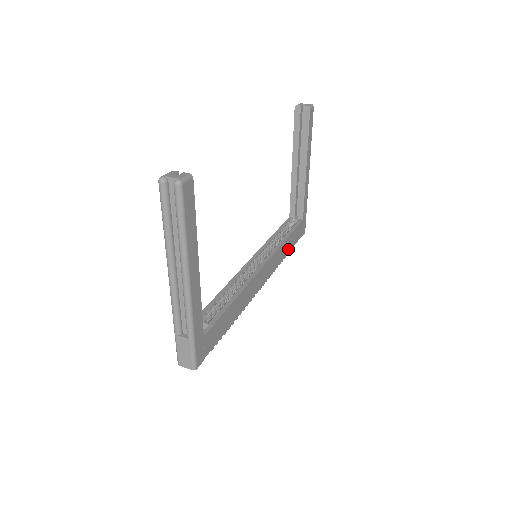
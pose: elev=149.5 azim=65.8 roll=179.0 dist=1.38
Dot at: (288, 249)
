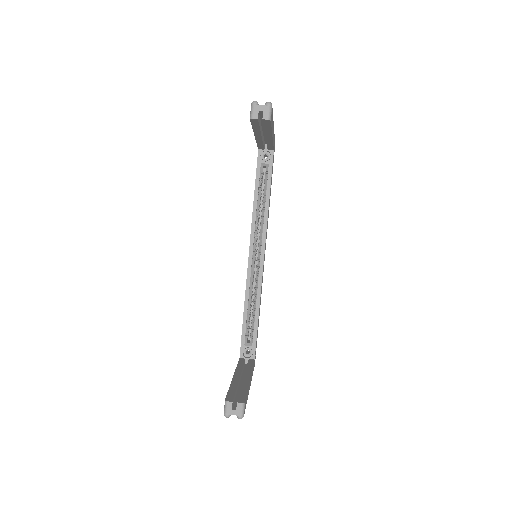
Dot at: (270, 195)
